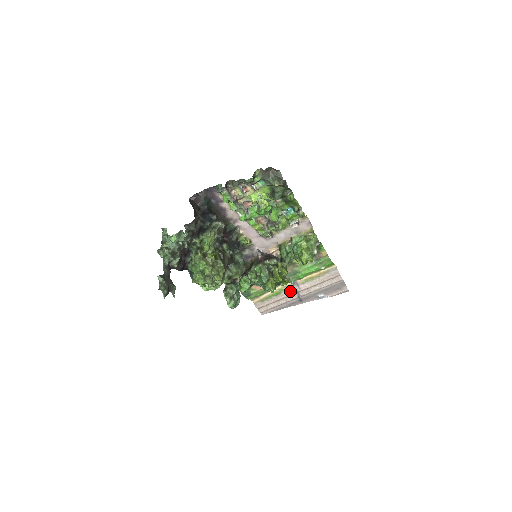
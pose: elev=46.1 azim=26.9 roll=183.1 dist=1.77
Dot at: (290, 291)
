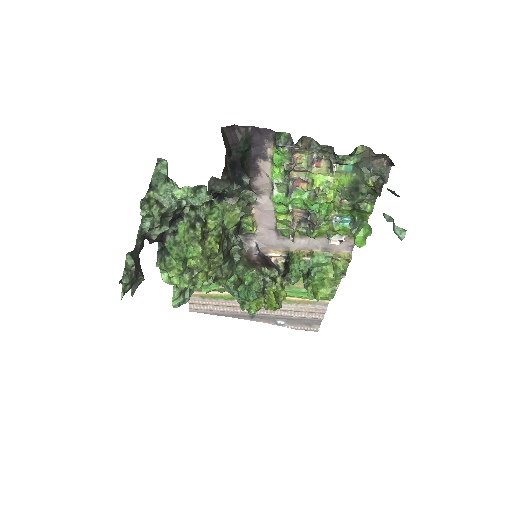
Dot at: occluded
